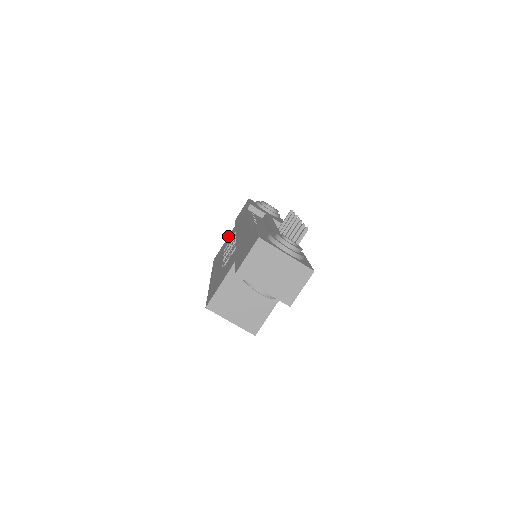
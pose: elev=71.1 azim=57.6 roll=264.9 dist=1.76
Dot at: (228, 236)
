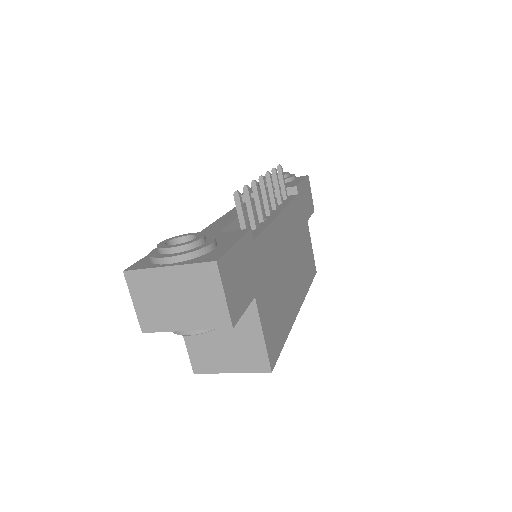
Dot at: occluded
